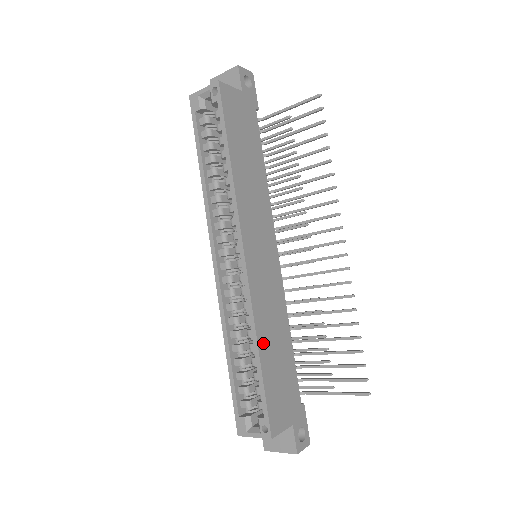
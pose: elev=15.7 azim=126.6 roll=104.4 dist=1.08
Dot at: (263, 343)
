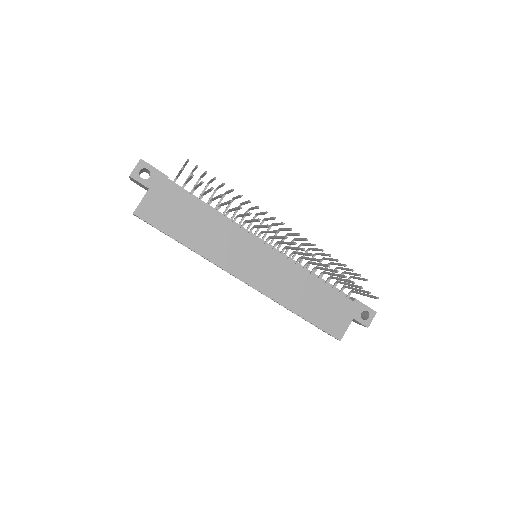
Dot at: (296, 307)
